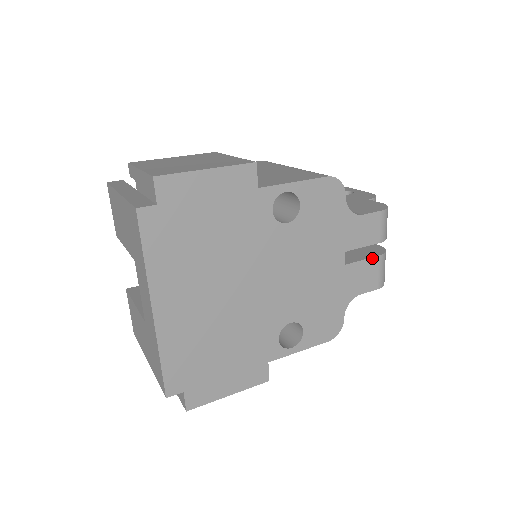
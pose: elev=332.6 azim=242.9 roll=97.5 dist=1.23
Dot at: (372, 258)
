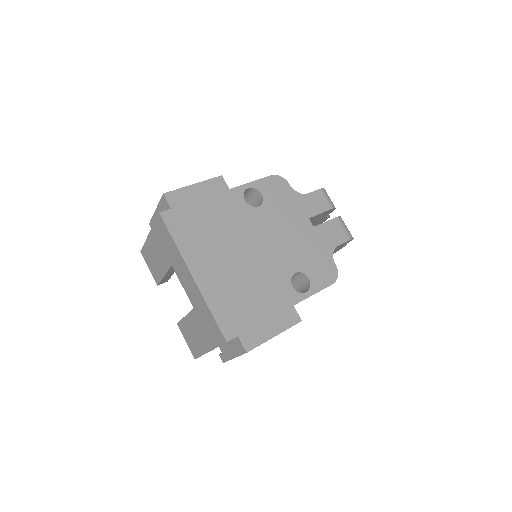
Dot at: (331, 220)
